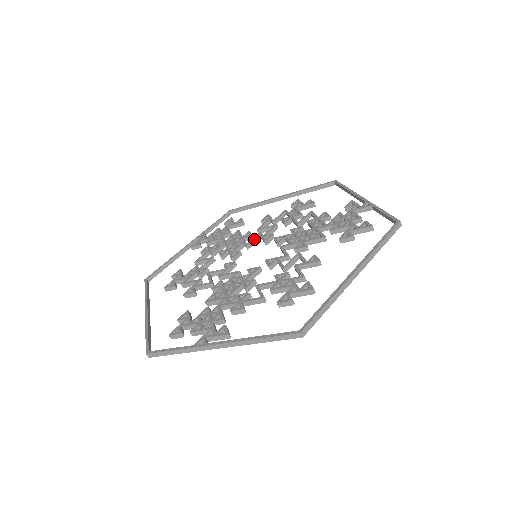
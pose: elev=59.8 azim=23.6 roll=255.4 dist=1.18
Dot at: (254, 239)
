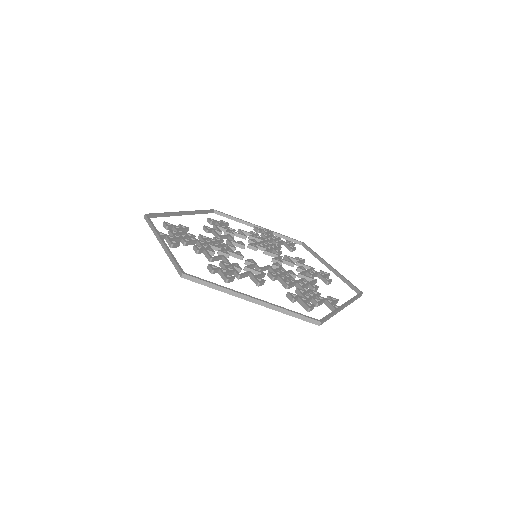
Dot at: (274, 254)
